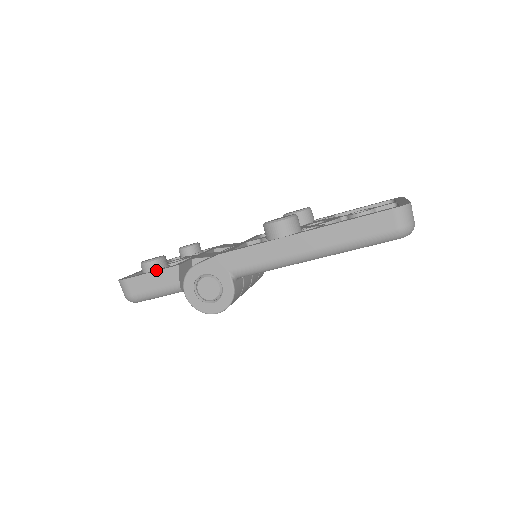
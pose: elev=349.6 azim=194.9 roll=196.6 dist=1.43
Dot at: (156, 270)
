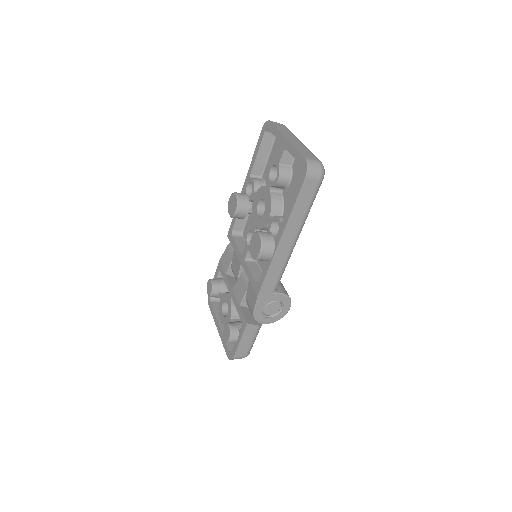
Dot at: (240, 337)
